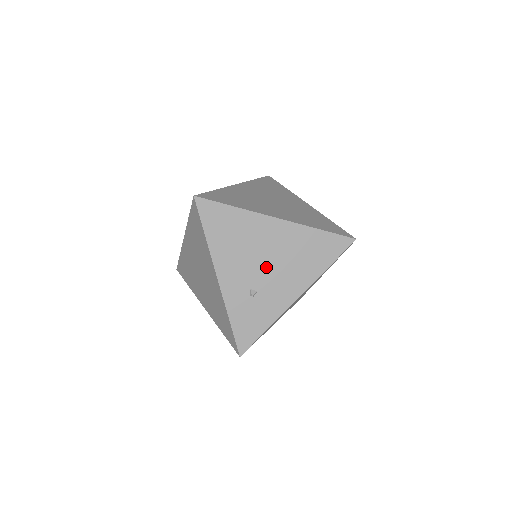
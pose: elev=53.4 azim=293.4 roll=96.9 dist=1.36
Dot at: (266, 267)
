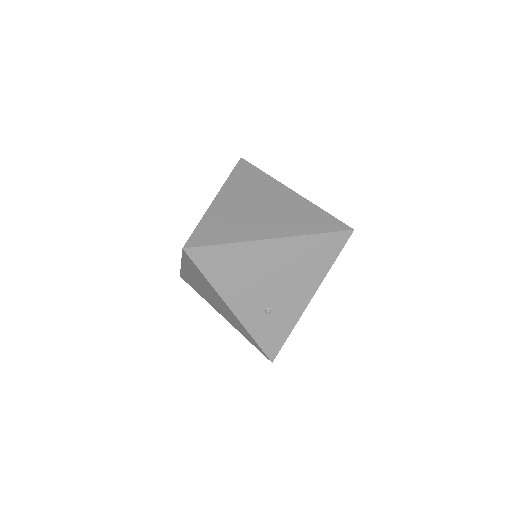
Dot at: (274, 285)
